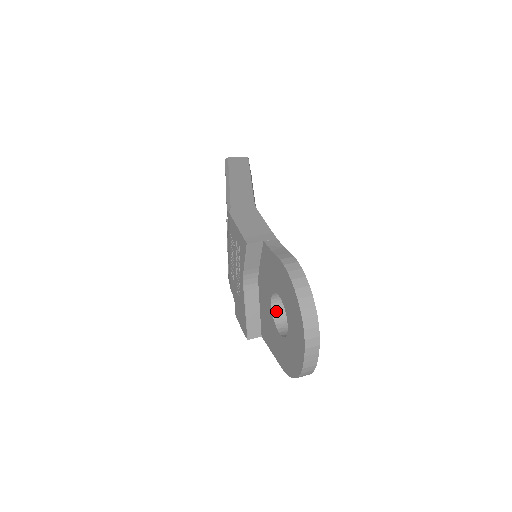
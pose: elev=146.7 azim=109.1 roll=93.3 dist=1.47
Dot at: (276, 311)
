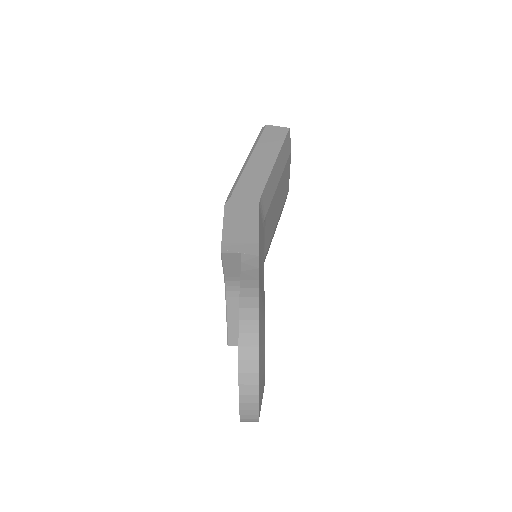
Dot at: occluded
